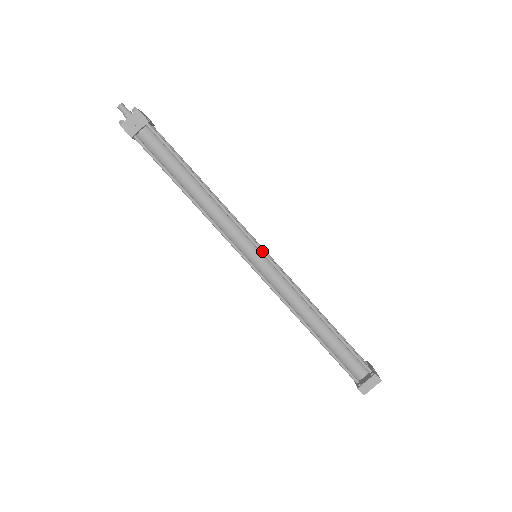
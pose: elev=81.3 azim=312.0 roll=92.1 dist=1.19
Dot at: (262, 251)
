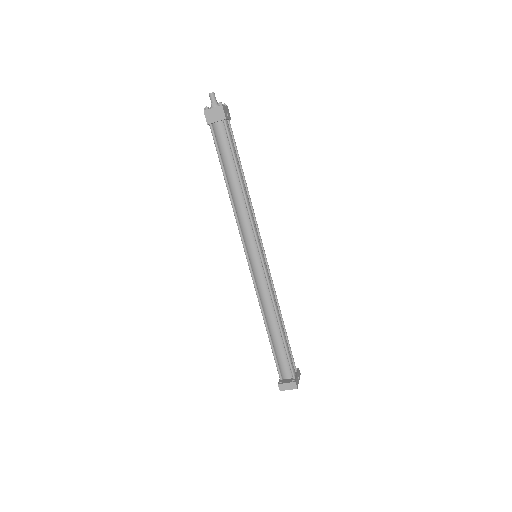
Dot at: (261, 256)
